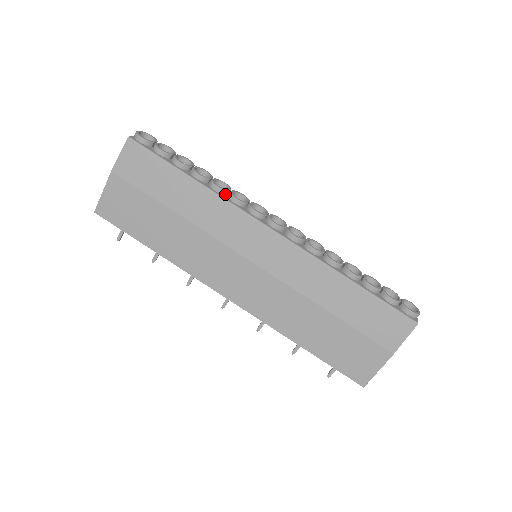
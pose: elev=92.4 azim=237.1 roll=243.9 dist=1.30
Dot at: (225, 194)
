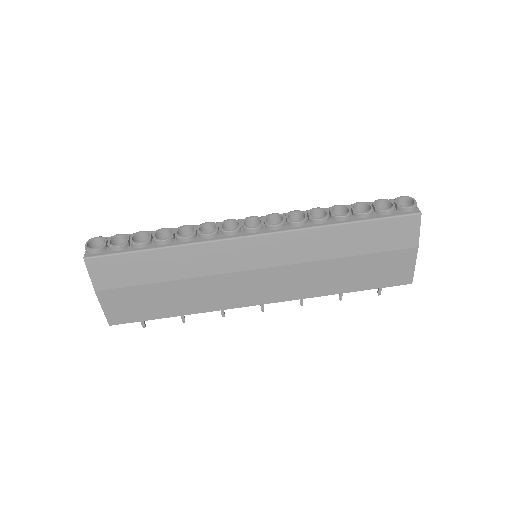
Dot at: (195, 237)
